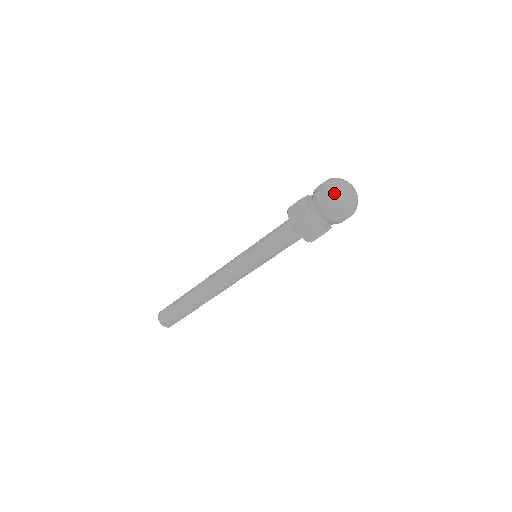
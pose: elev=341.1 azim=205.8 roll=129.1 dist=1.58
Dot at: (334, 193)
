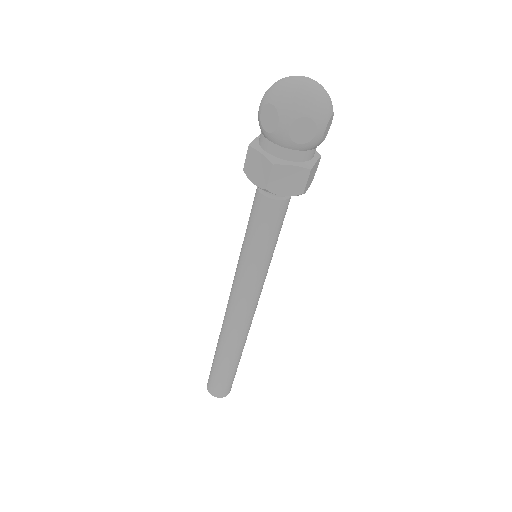
Dot at: (280, 103)
